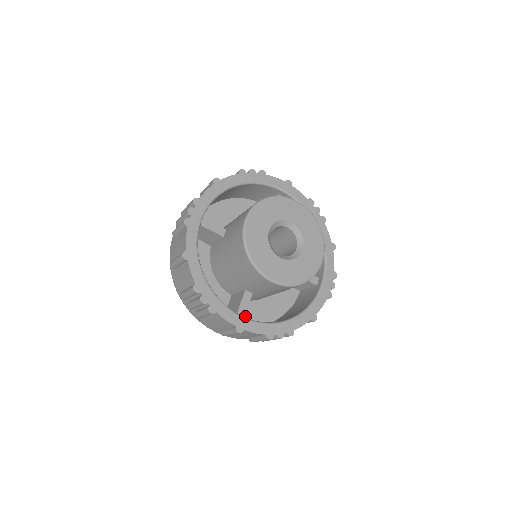
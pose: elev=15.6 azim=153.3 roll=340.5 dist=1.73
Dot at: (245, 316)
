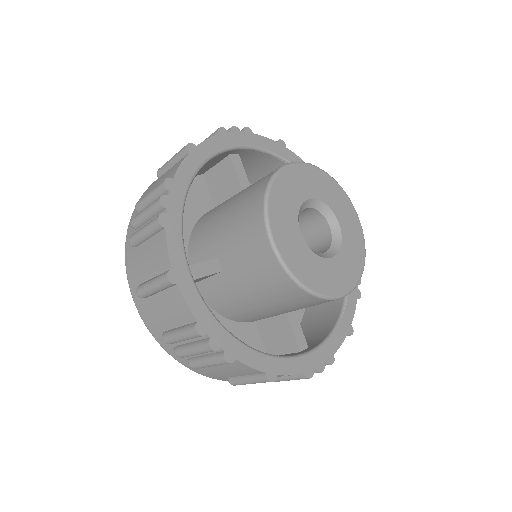
Dot at: occluded
